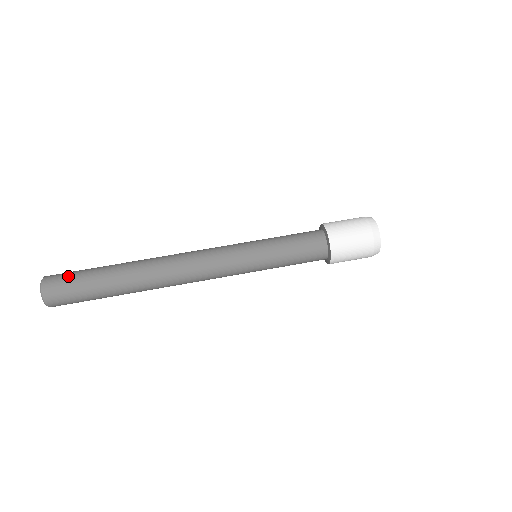
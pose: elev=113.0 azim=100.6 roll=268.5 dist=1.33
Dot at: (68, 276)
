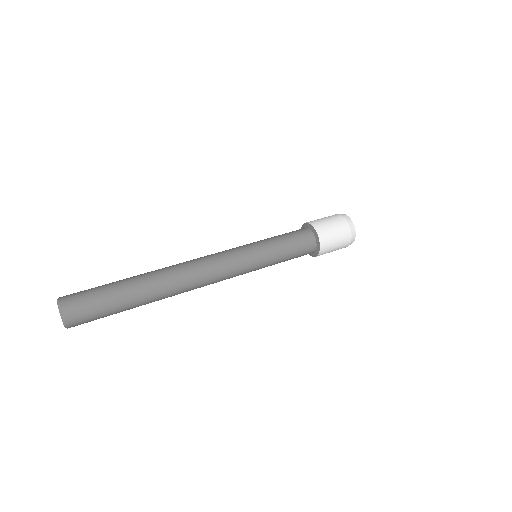
Dot at: (85, 292)
